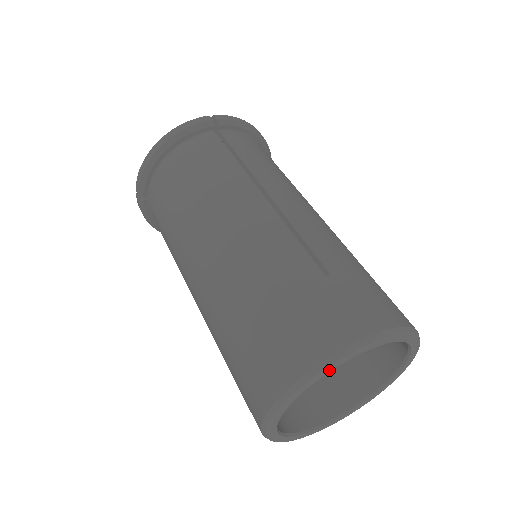
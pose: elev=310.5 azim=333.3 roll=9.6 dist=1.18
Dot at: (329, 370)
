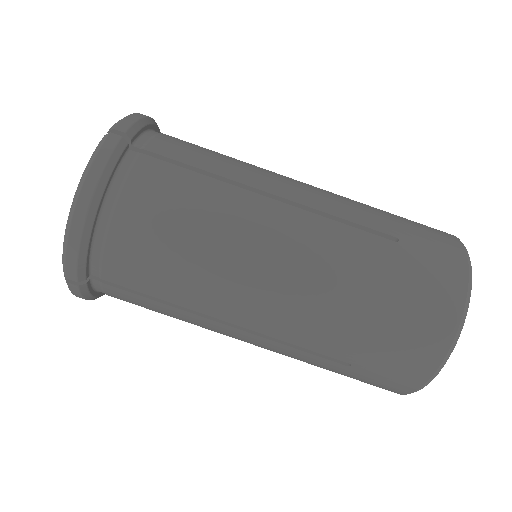
Dot at: occluded
